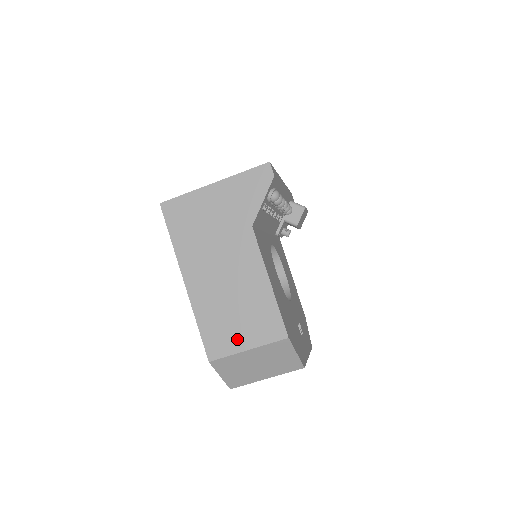
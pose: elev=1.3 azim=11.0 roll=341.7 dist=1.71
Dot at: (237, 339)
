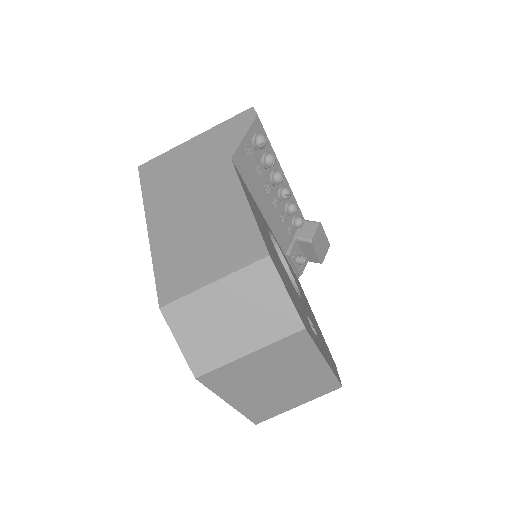
Dot at: (201, 272)
